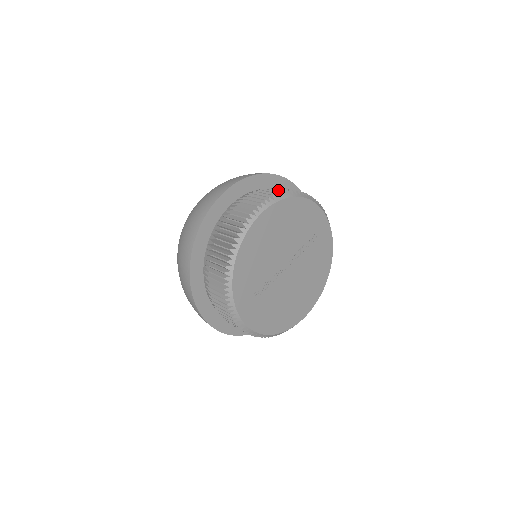
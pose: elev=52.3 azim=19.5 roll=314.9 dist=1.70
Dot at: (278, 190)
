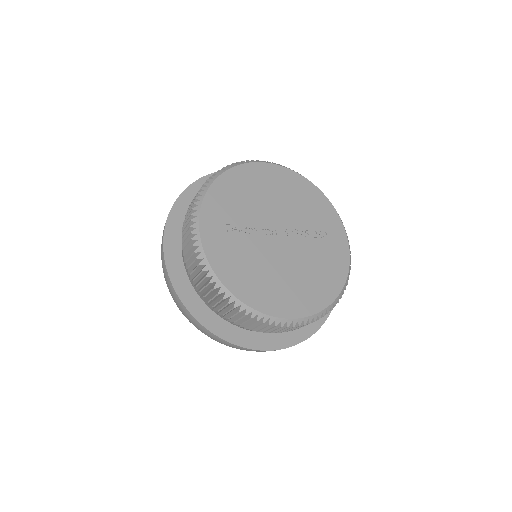
Dot at: occluded
